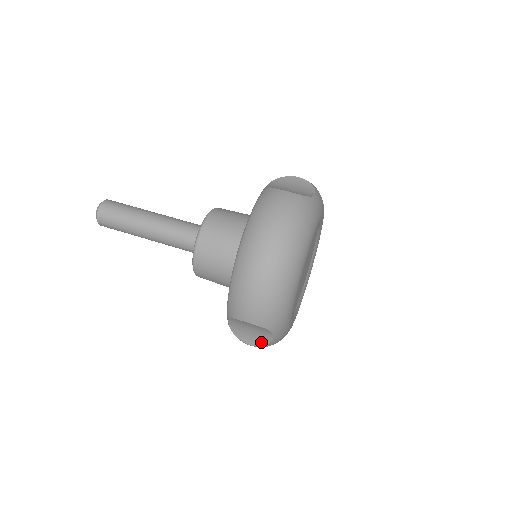
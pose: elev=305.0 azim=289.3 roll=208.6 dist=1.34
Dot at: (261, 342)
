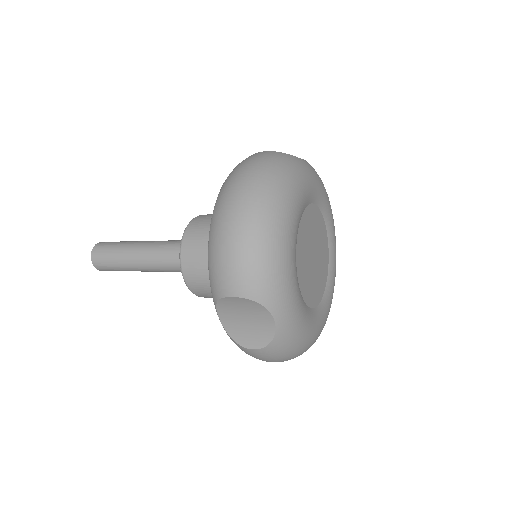
Dot at: (264, 339)
